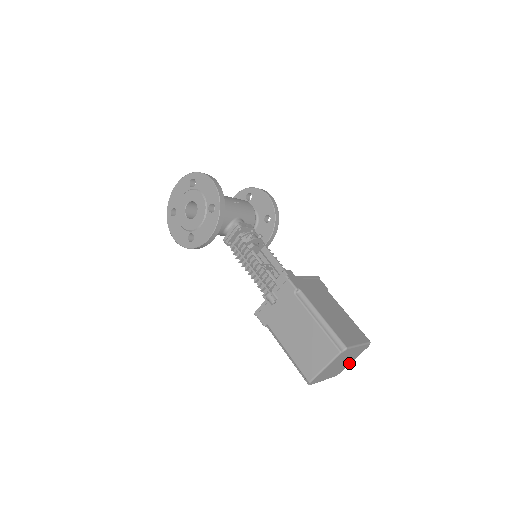
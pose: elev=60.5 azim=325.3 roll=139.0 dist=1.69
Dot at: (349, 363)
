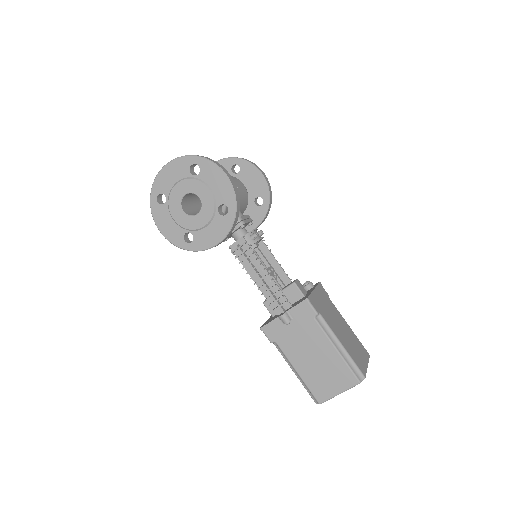
Dot at: occluded
